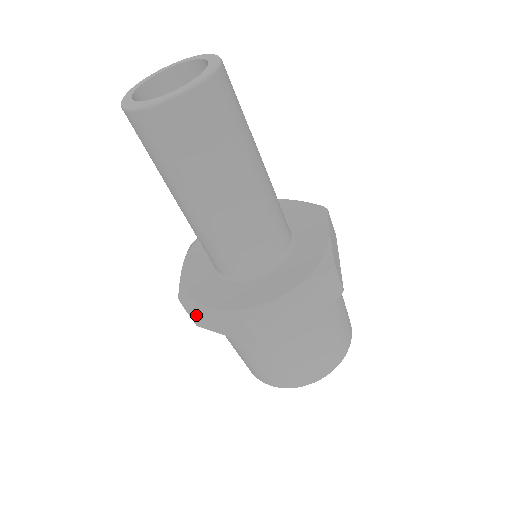
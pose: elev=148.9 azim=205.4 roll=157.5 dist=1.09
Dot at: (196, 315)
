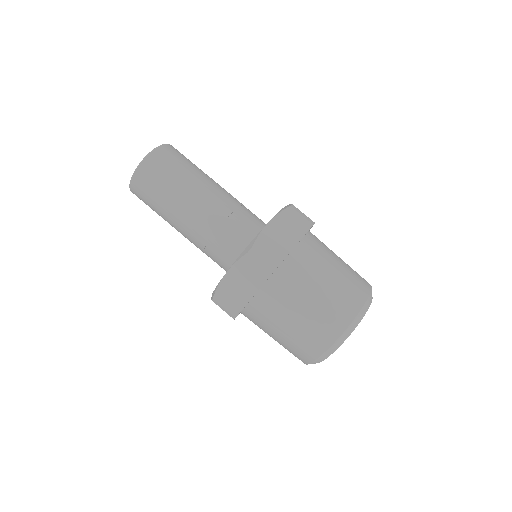
Dot at: (227, 299)
